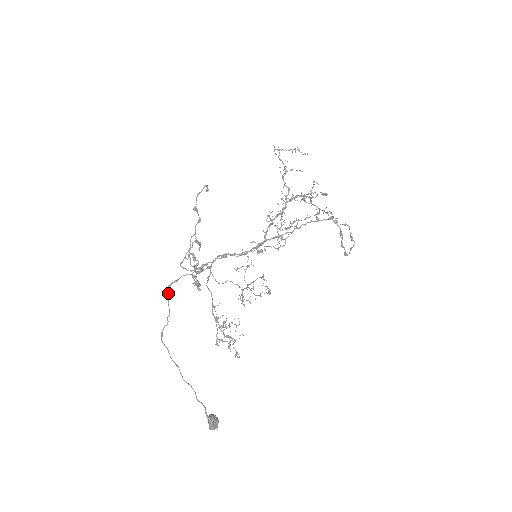
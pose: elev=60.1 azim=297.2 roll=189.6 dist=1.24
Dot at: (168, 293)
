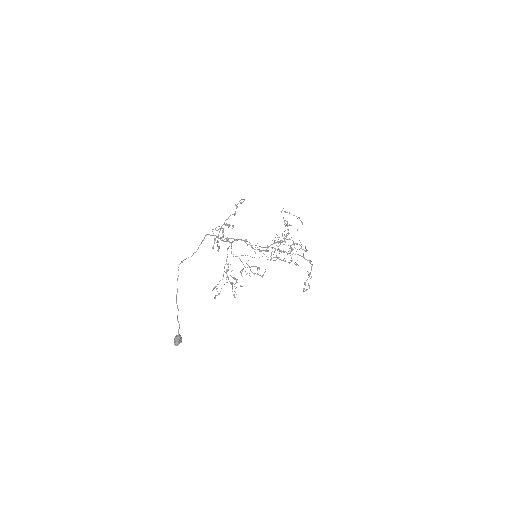
Dot at: (204, 238)
